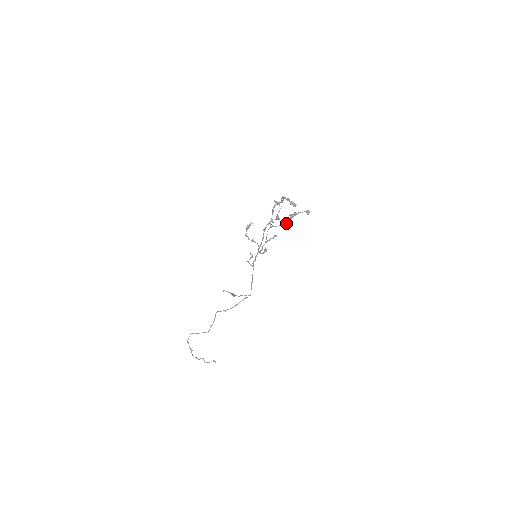
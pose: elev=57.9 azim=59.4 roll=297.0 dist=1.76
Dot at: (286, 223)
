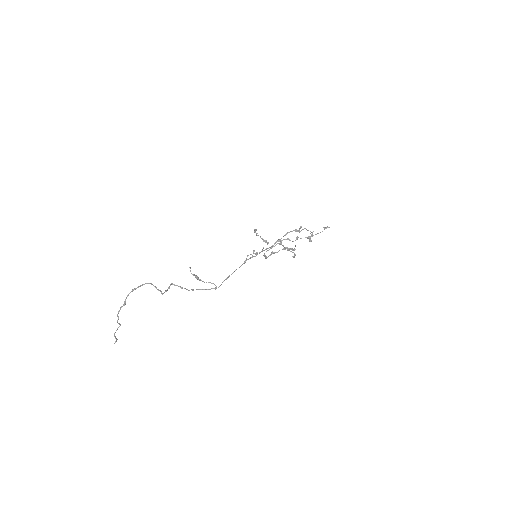
Dot at: occluded
